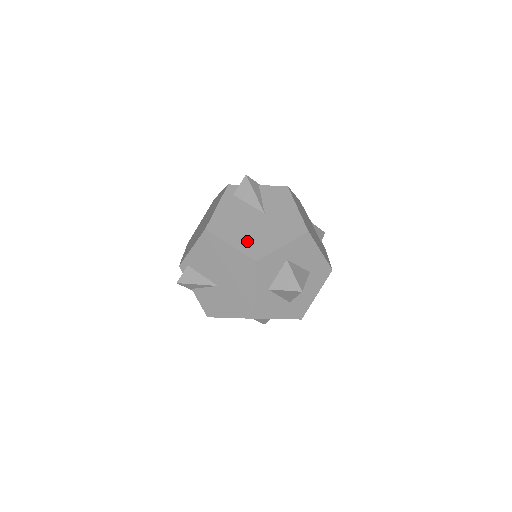
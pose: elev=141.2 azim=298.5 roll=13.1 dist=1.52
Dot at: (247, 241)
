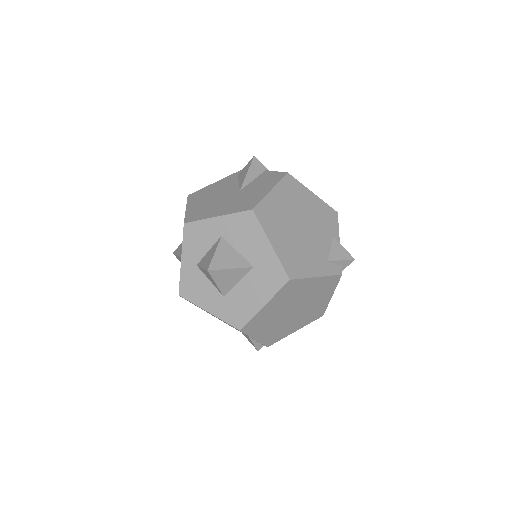
Dot at: (199, 208)
